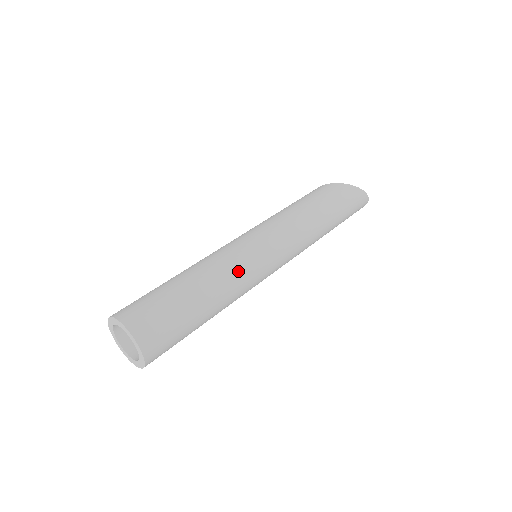
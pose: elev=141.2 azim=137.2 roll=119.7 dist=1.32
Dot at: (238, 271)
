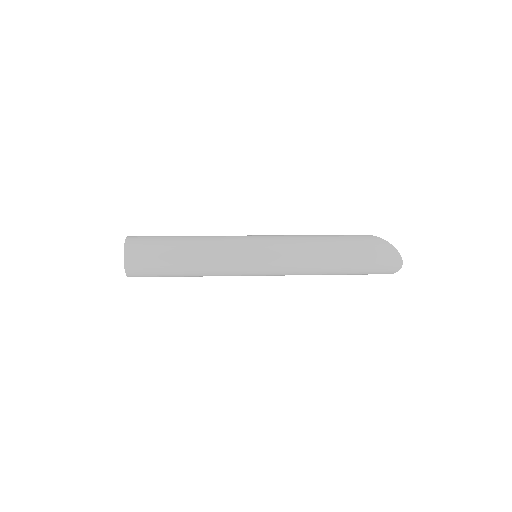
Dot at: (221, 243)
